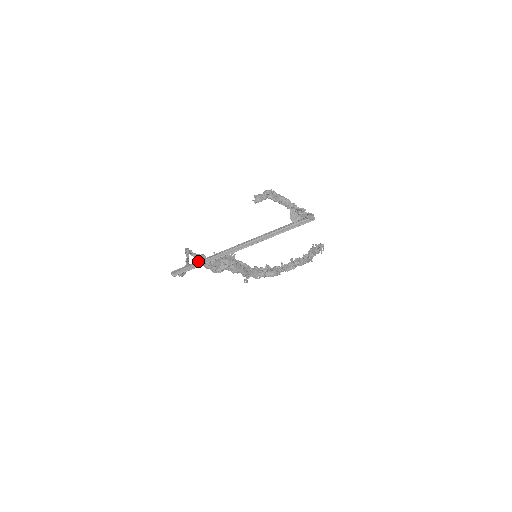
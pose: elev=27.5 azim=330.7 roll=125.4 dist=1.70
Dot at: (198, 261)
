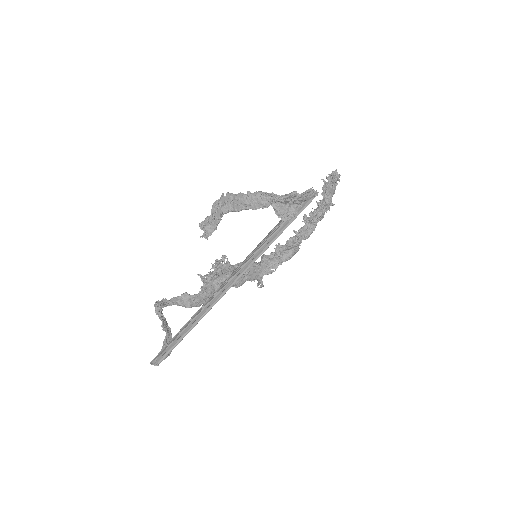
Dot at: (177, 335)
